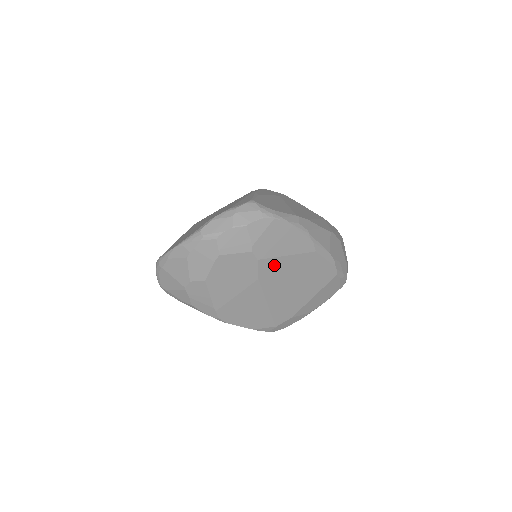
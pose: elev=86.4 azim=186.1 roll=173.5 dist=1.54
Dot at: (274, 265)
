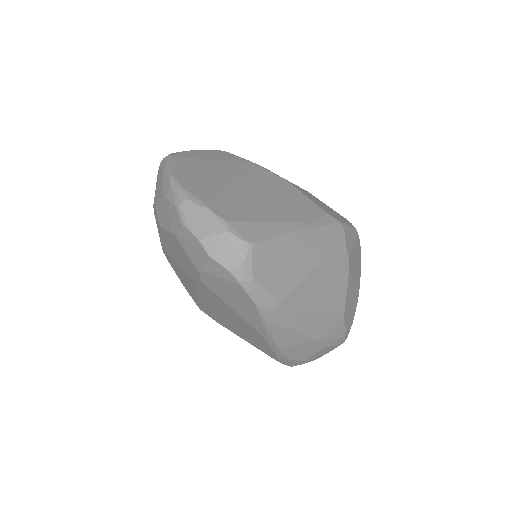
Dot at: (216, 298)
